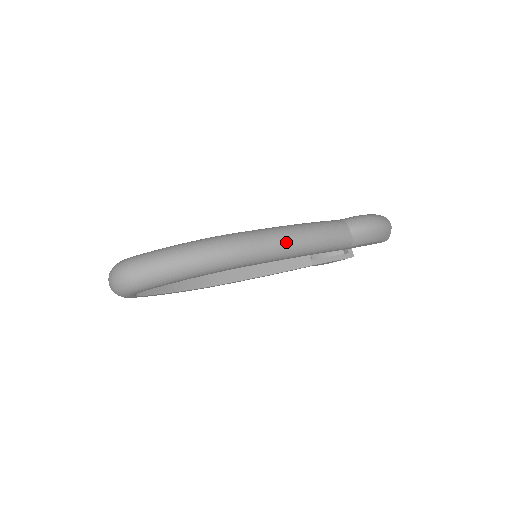
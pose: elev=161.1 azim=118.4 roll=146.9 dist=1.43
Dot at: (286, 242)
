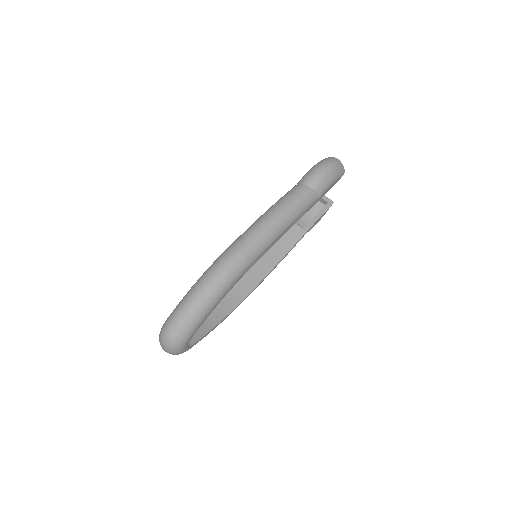
Dot at: (265, 230)
